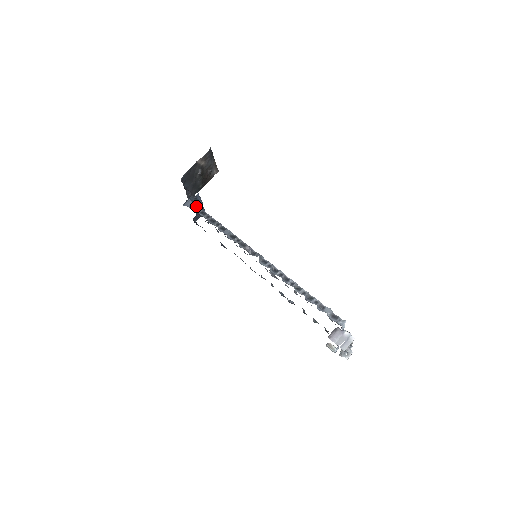
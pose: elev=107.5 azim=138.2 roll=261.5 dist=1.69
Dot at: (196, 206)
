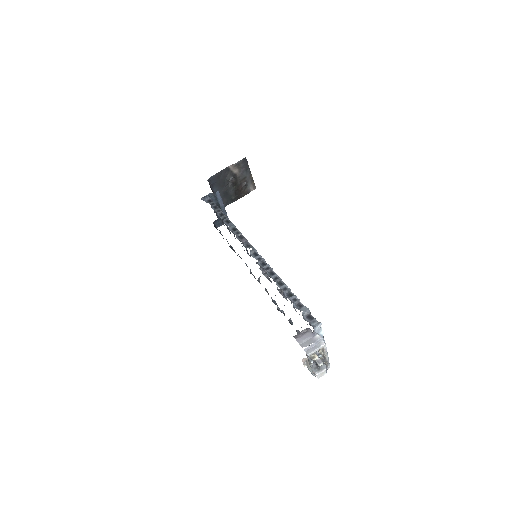
Dot at: (212, 201)
